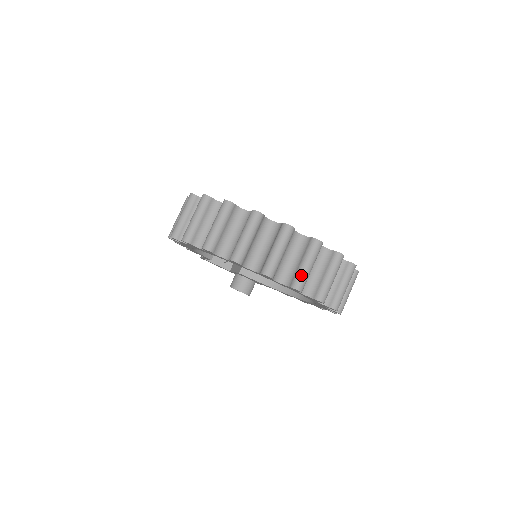
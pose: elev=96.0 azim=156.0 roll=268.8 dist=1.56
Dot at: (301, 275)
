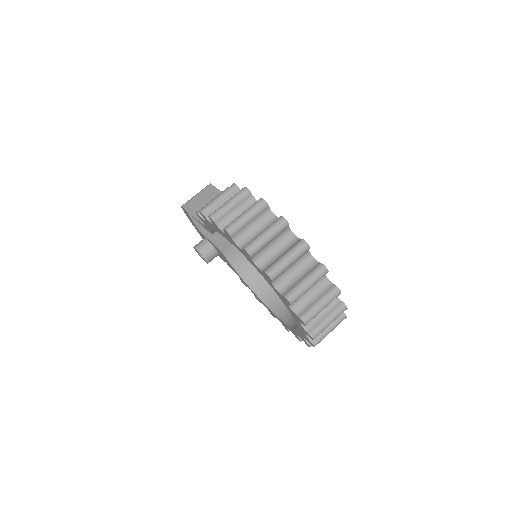
Dot at: (322, 329)
